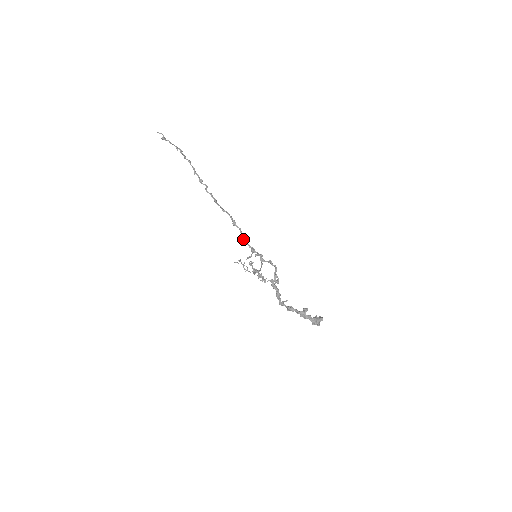
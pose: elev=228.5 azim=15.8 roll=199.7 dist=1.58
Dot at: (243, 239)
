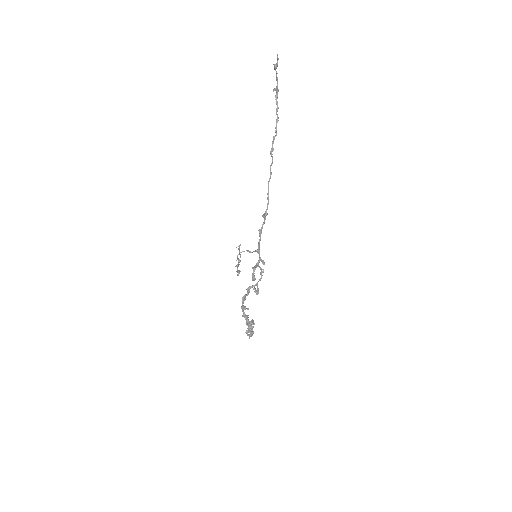
Dot at: occluded
